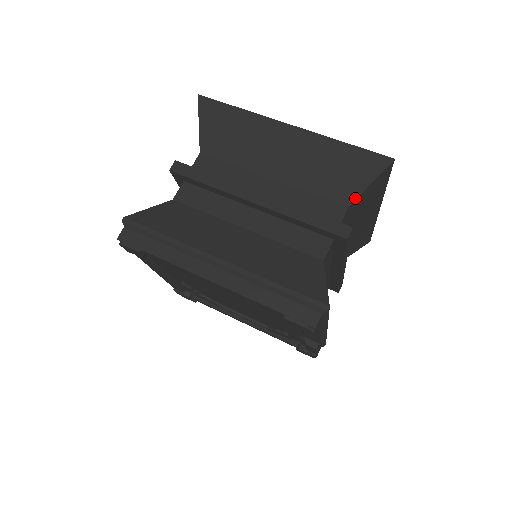
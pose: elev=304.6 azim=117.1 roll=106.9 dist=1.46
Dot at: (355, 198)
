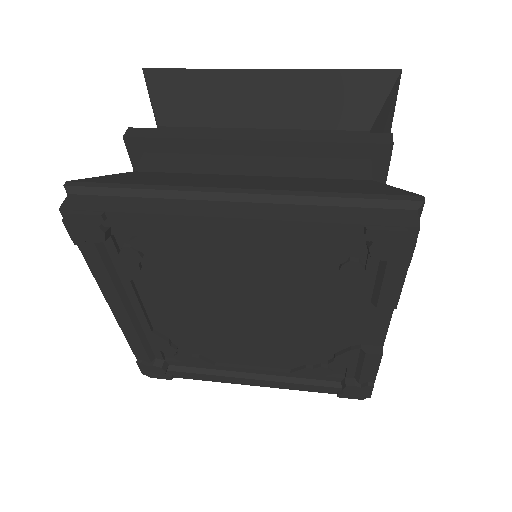
Dot at: (374, 119)
